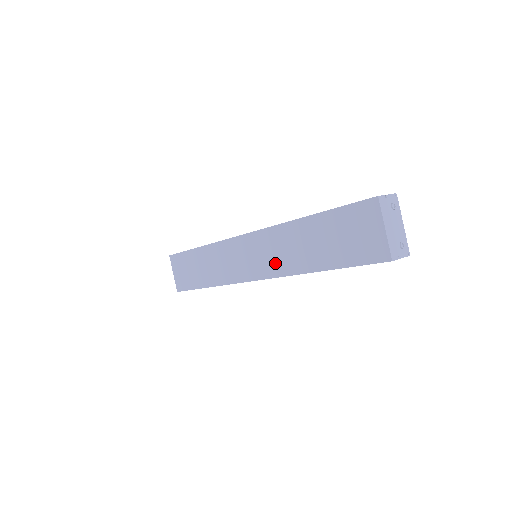
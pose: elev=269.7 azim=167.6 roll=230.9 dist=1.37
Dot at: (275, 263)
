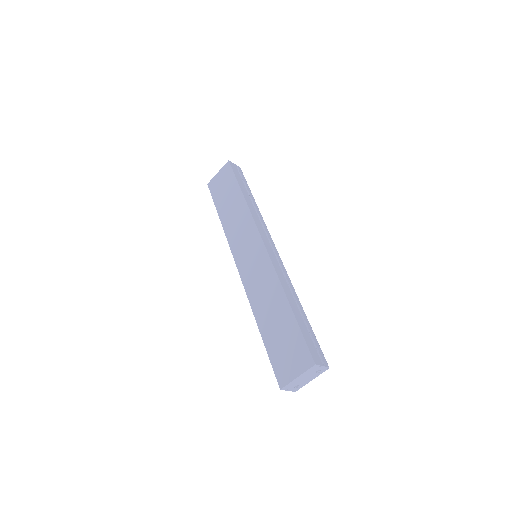
Dot at: (253, 284)
